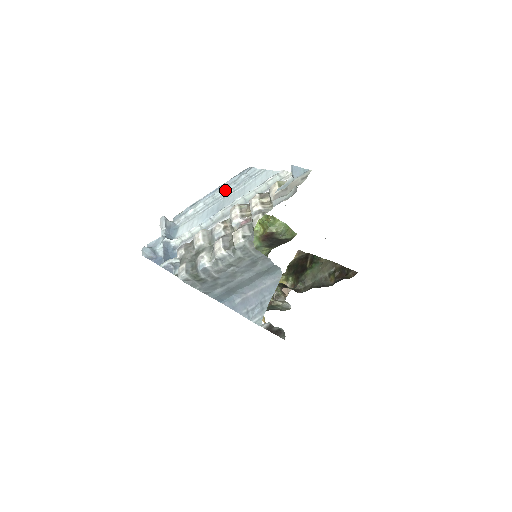
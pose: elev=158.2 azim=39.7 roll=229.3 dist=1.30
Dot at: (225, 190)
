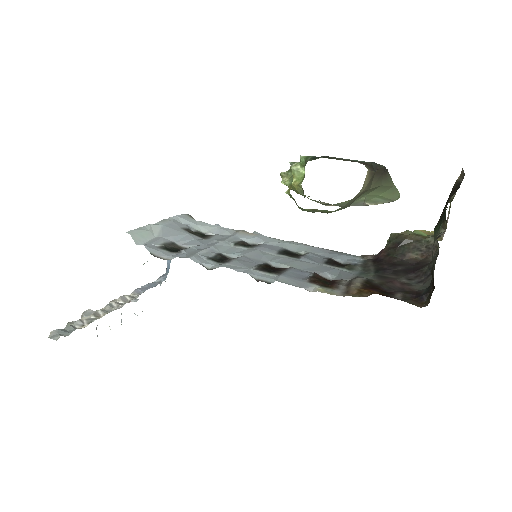
Dot at: occluded
